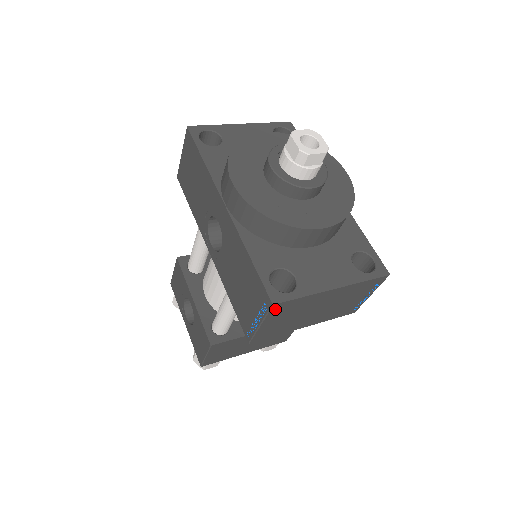
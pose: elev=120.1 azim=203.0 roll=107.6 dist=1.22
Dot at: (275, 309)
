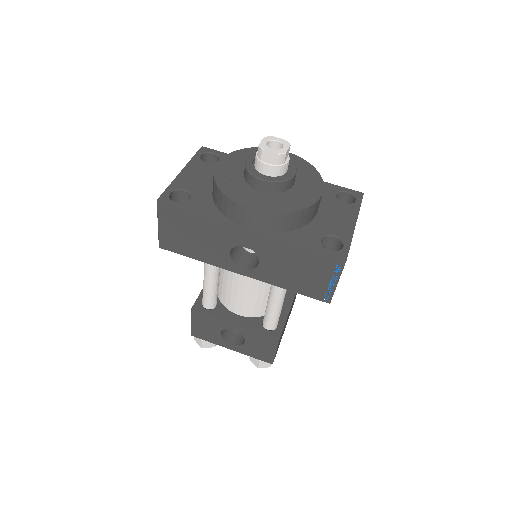
Dot at: occluded
